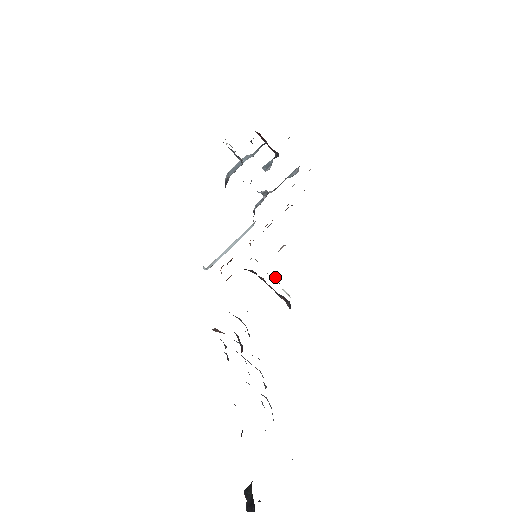
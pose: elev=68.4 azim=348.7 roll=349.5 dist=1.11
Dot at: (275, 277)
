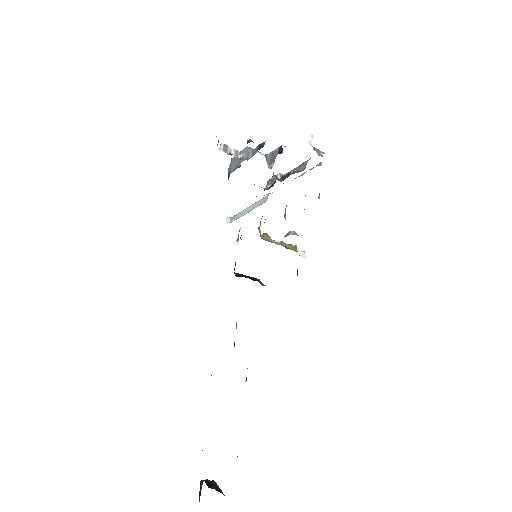
Dot at: (288, 246)
